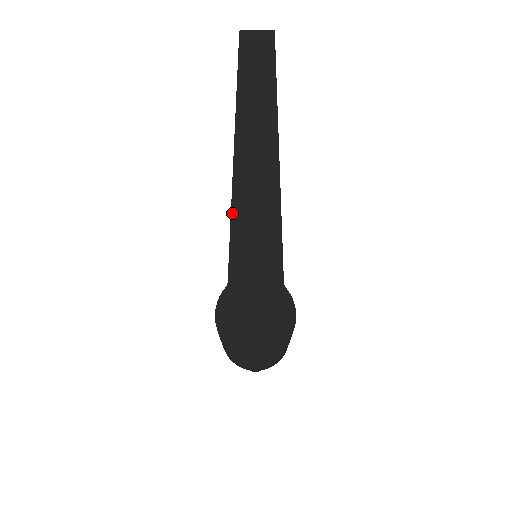
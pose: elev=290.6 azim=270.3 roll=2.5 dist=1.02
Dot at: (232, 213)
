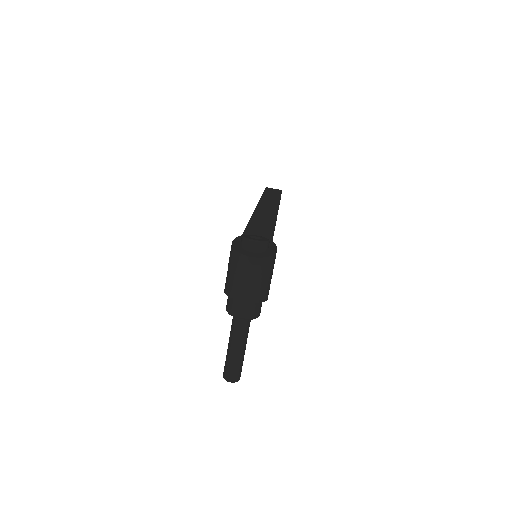
Dot at: (250, 220)
